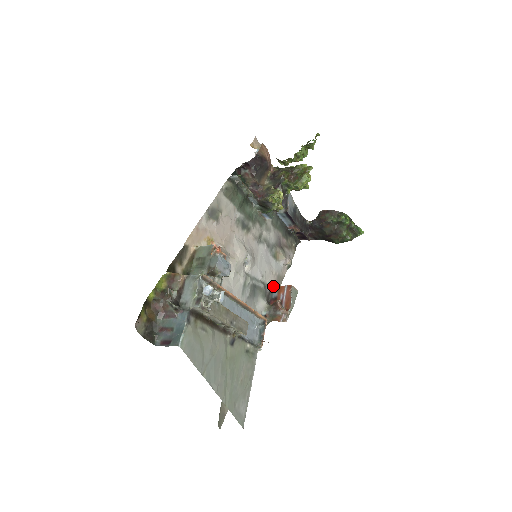
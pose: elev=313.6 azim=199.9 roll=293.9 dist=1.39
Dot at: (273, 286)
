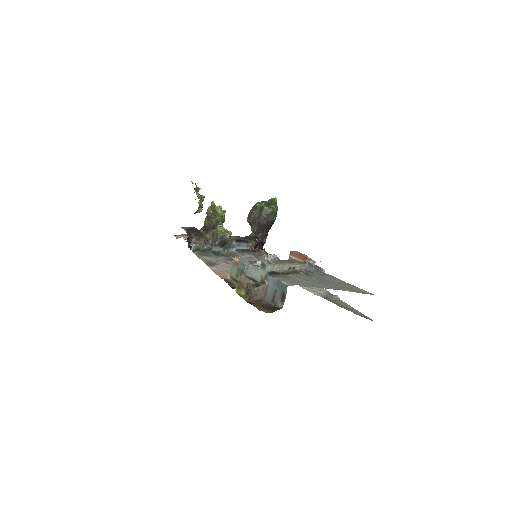
Dot at: occluded
